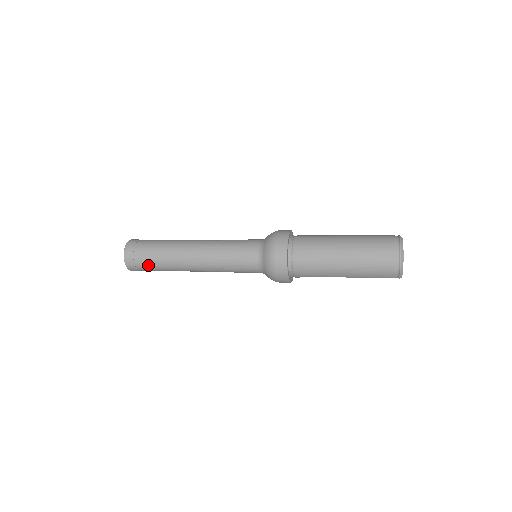
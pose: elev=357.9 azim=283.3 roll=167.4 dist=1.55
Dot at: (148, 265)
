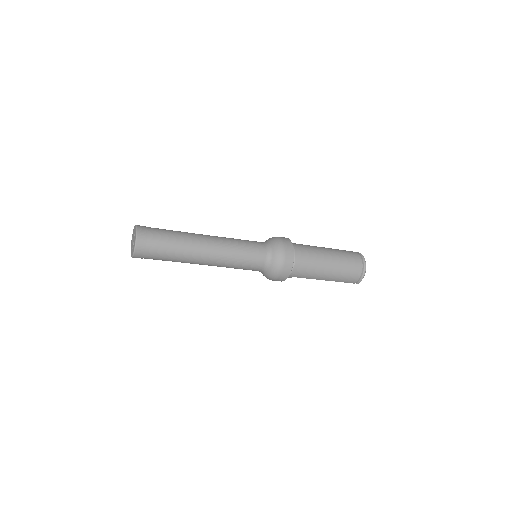
Dot at: (159, 254)
